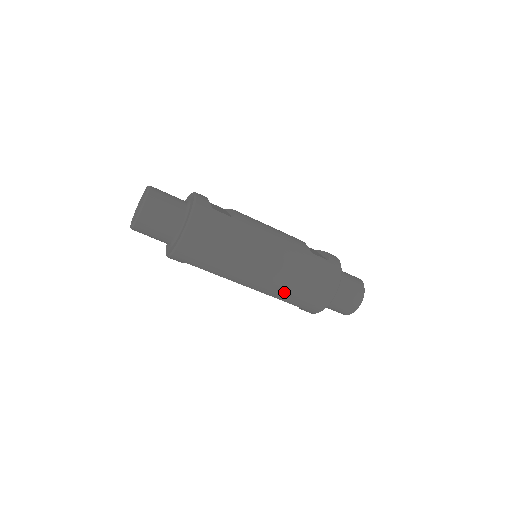
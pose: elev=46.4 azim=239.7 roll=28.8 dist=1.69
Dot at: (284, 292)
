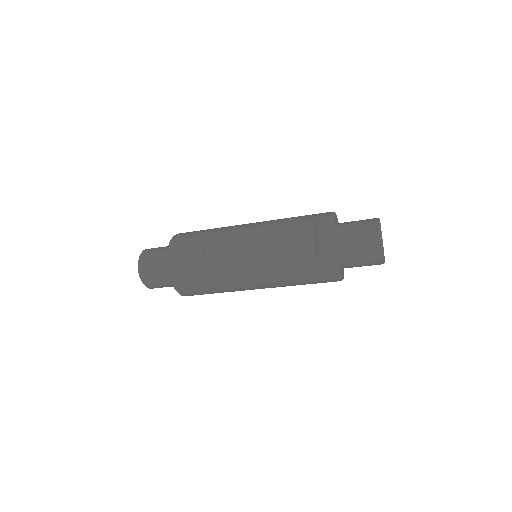
Dot at: occluded
